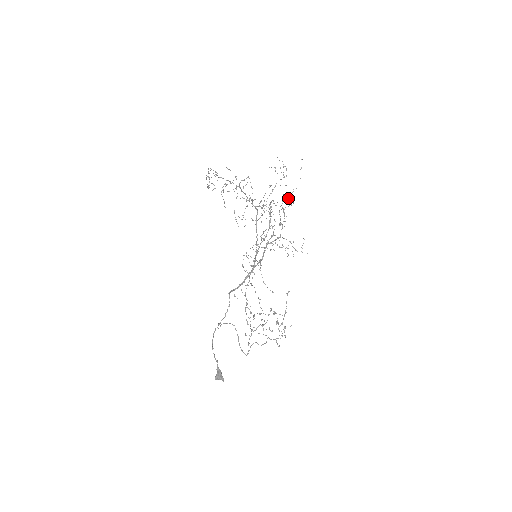
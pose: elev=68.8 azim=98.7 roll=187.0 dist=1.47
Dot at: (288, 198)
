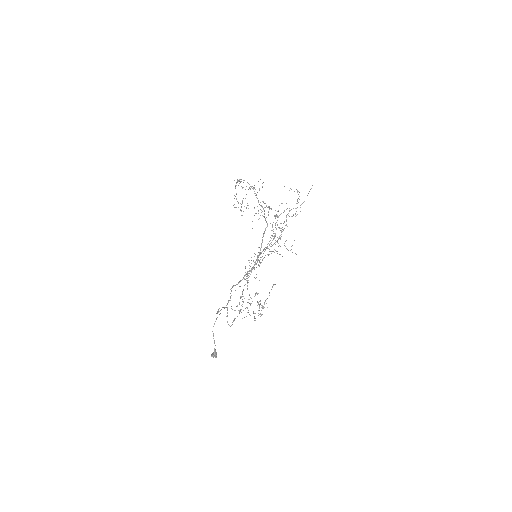
Dot at: occluded
